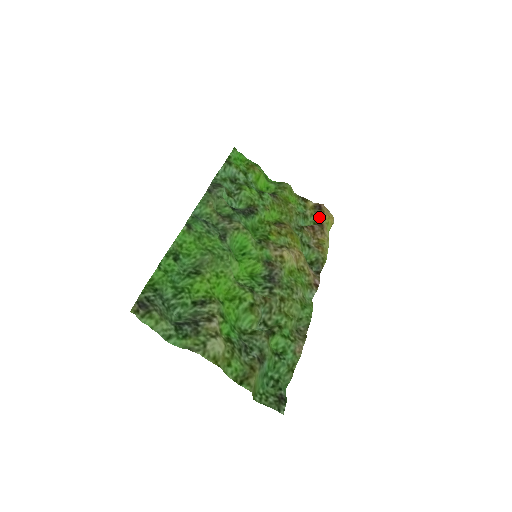
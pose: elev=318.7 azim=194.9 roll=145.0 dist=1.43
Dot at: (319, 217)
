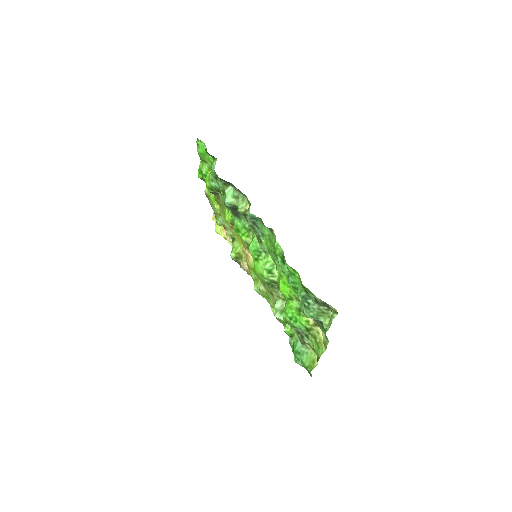
Dot at: occluded
